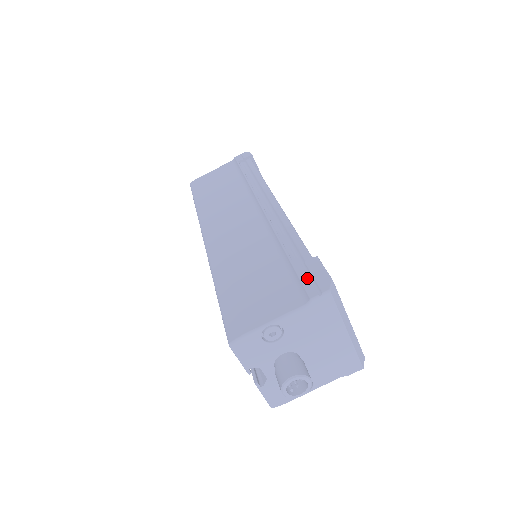
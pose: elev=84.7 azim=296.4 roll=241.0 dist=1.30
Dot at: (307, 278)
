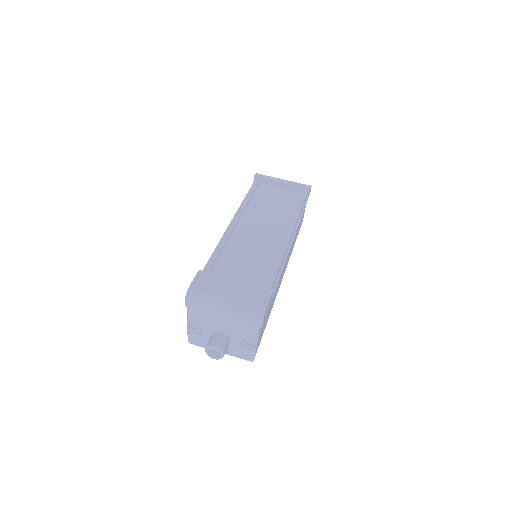
Dot at: occluded
